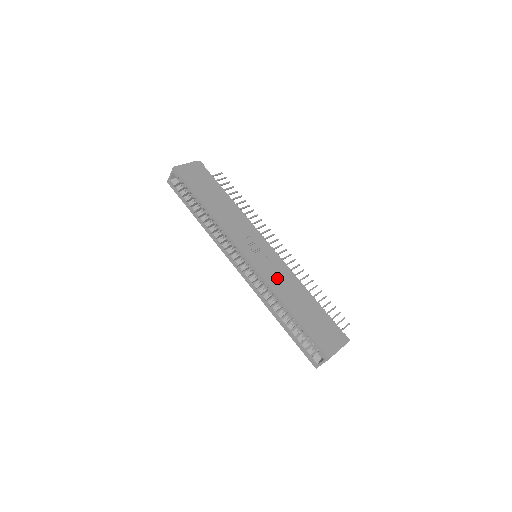
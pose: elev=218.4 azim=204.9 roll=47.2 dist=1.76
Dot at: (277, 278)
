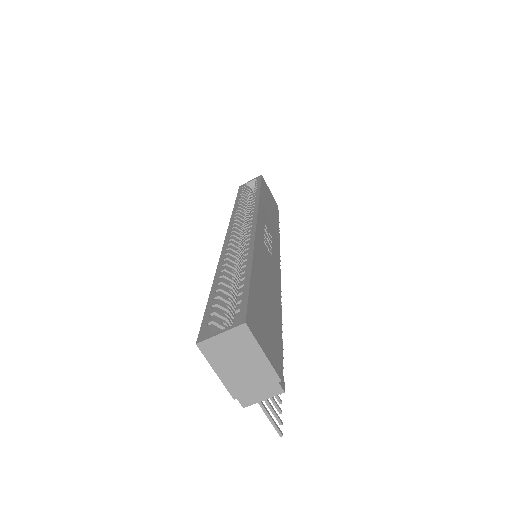
Dot at: (266, 259)
